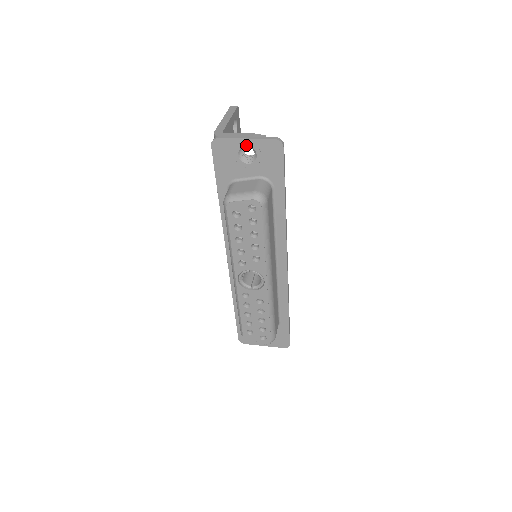
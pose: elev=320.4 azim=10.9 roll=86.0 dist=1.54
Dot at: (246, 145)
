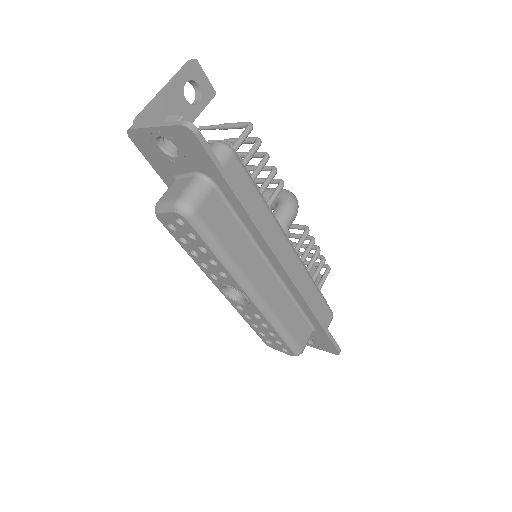
Dot at: (158, 135)
